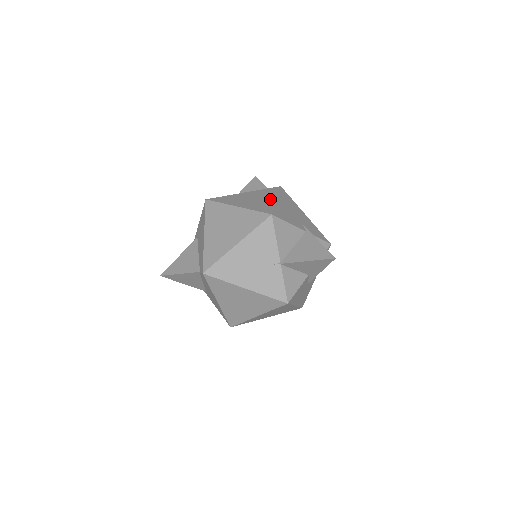
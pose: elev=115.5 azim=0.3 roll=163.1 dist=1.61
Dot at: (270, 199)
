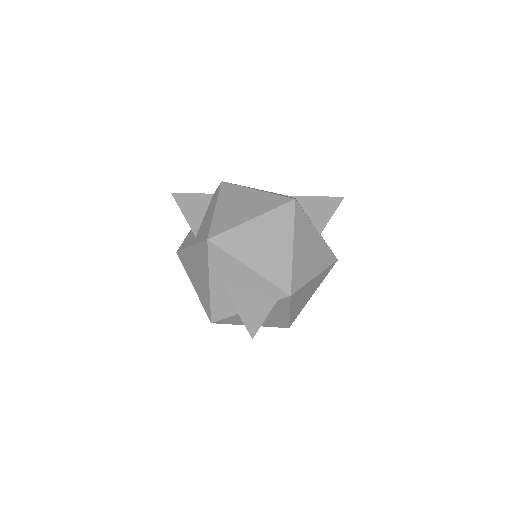
Dot at: (253, 194)
